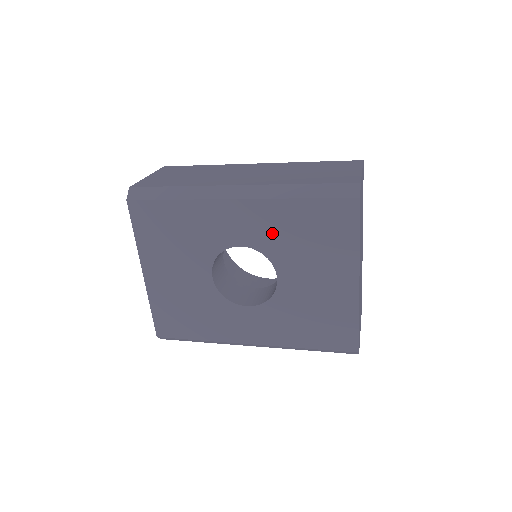
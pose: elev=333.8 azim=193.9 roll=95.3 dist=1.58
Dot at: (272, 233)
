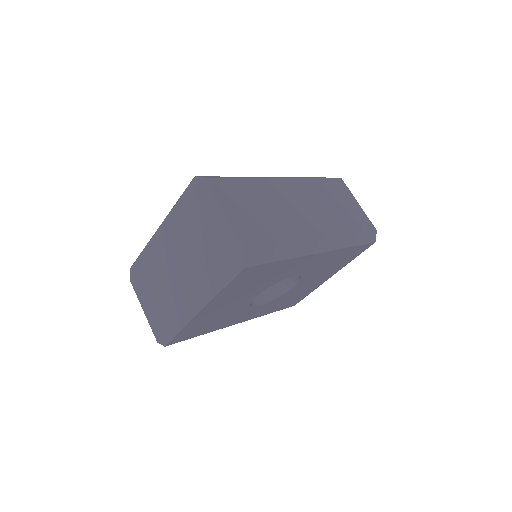
Dot at: (319, 266)
